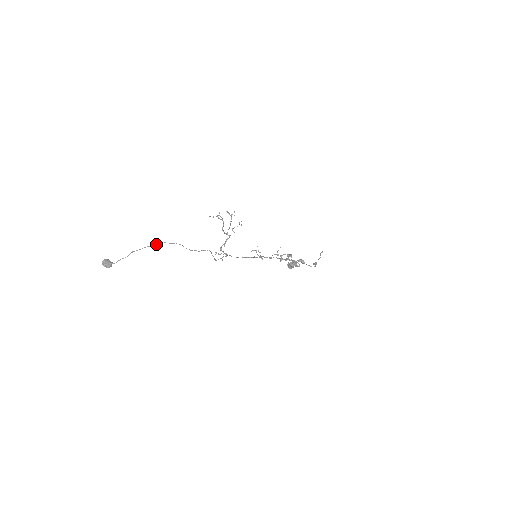
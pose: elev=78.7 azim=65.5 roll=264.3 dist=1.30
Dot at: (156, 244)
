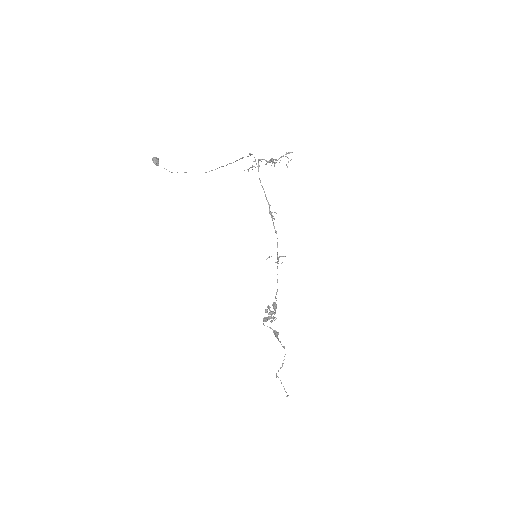
Dot at: occluded
